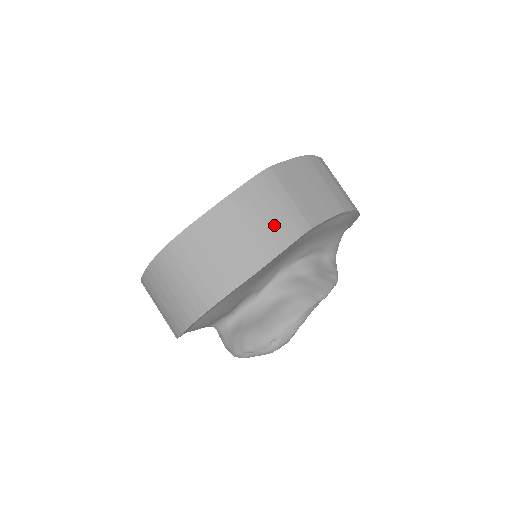
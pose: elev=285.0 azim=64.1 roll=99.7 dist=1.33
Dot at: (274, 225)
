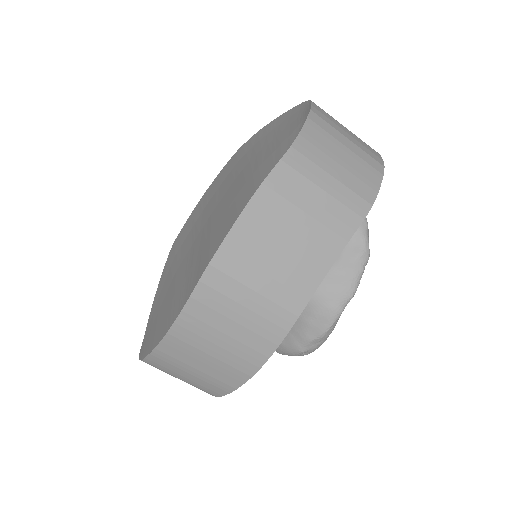
Dot at: (246, 336)
